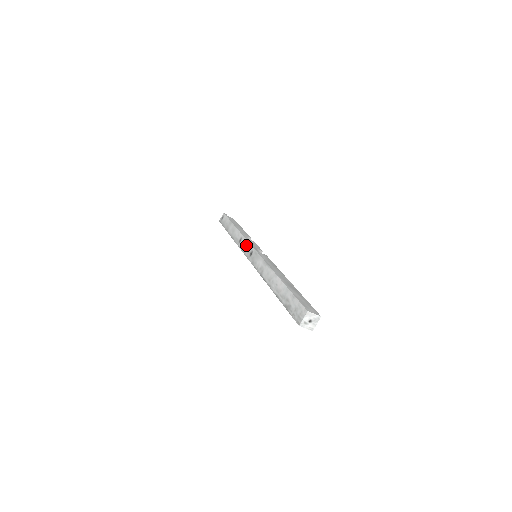
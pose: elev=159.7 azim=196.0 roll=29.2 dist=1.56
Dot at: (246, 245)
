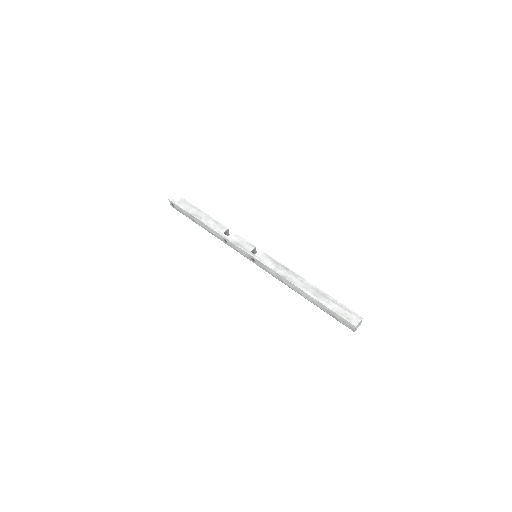
Dot at: (239, 249)
